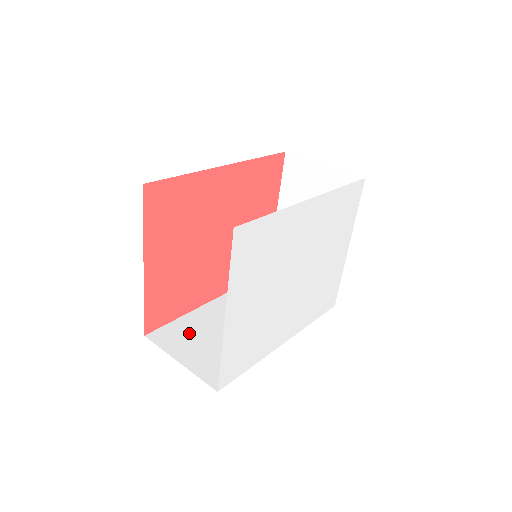
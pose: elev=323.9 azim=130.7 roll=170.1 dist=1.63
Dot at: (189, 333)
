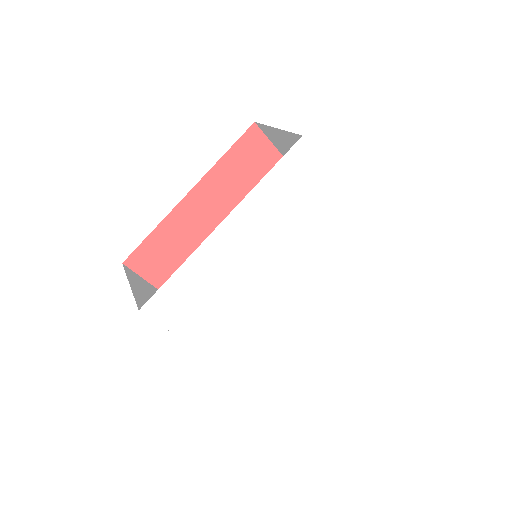
Dot at: occluded
